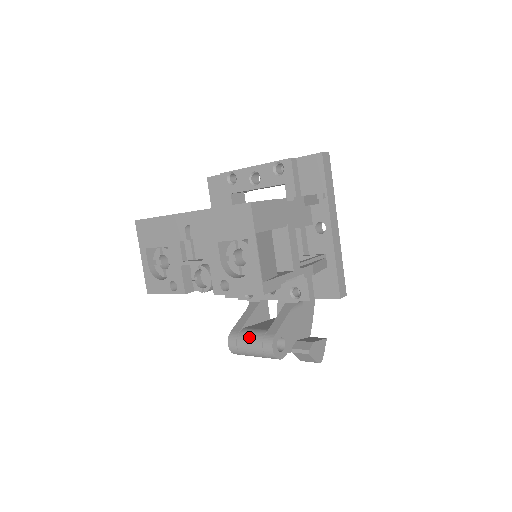
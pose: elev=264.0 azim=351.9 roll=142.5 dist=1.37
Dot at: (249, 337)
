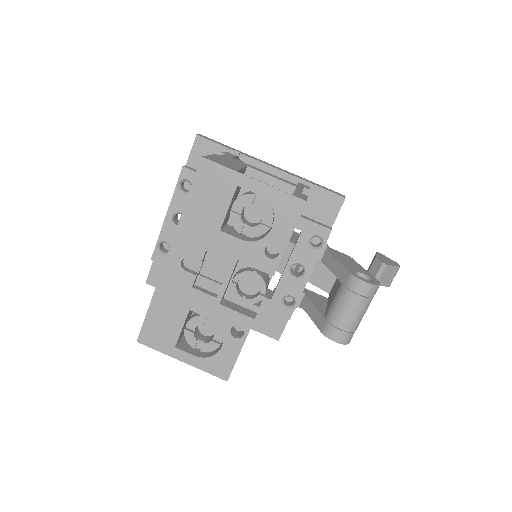
Dot at: (338, 308)
